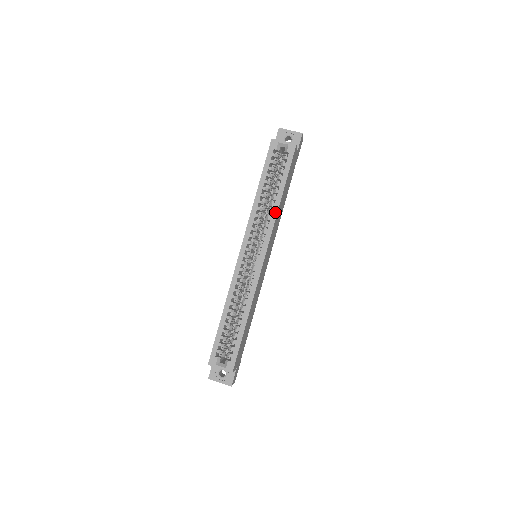
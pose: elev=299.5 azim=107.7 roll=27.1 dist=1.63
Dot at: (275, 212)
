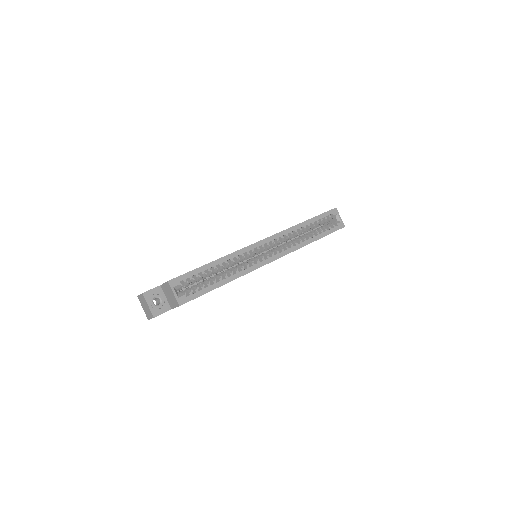
Dot at: (303, 244)
